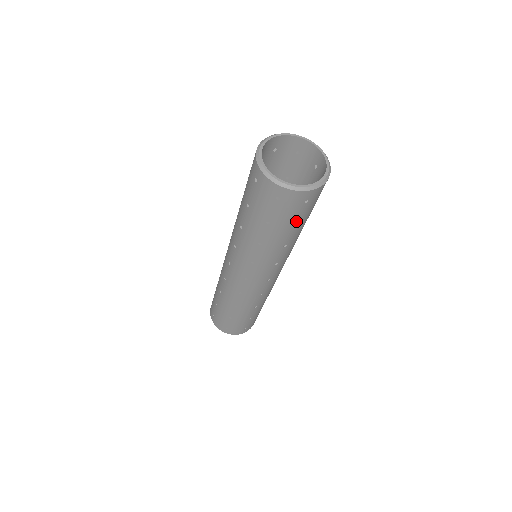
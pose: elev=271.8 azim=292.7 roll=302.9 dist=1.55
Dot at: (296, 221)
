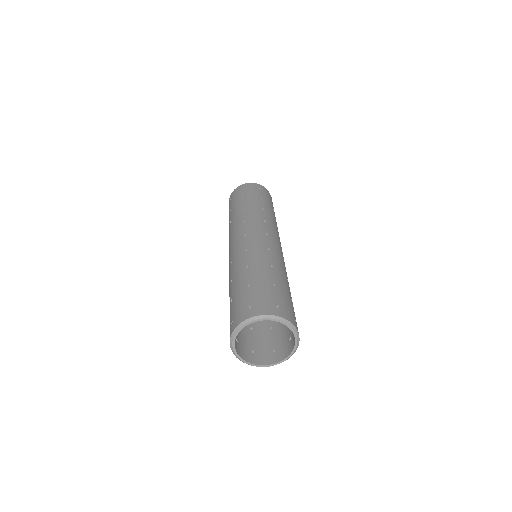
Dot at: occluded
